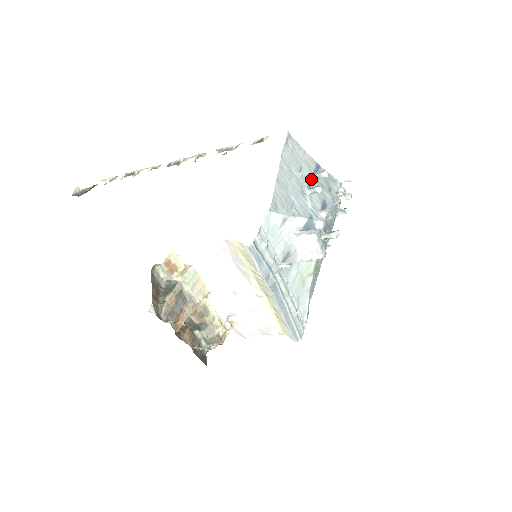
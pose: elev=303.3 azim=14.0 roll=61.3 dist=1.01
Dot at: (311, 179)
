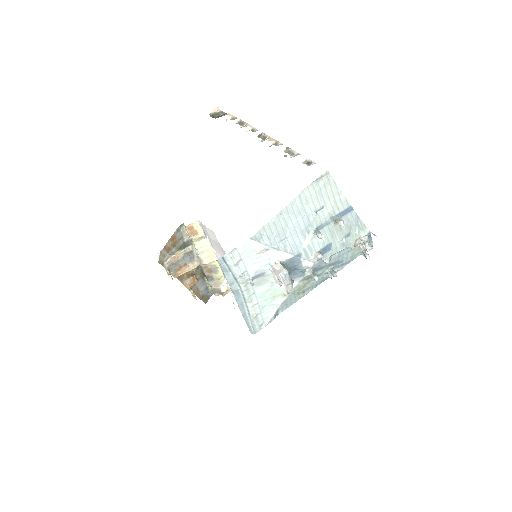
Dot at: (329, 220)
